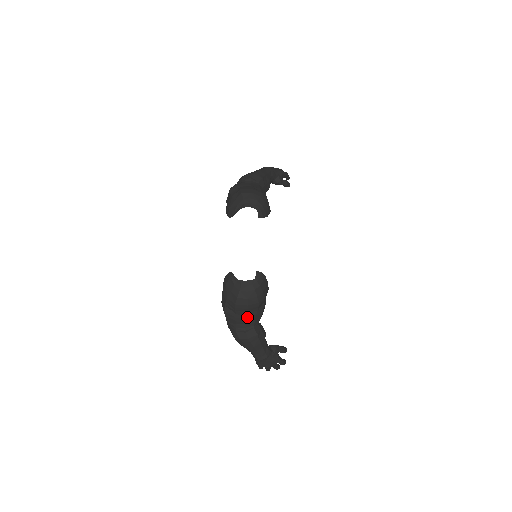
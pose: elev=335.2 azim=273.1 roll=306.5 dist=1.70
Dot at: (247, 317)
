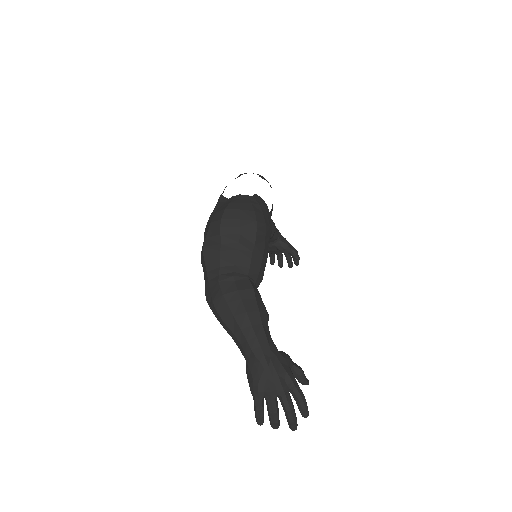
Dot at: (238, 250)
